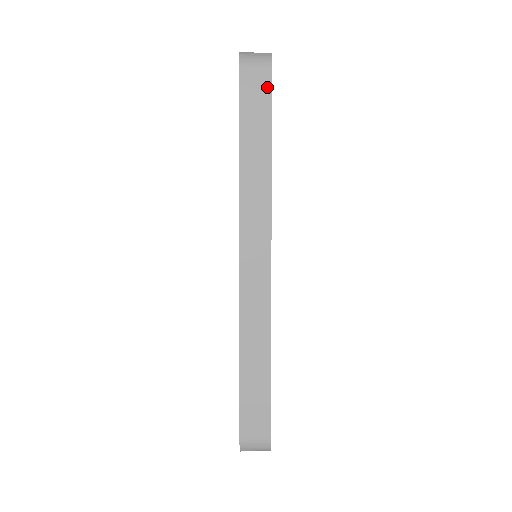
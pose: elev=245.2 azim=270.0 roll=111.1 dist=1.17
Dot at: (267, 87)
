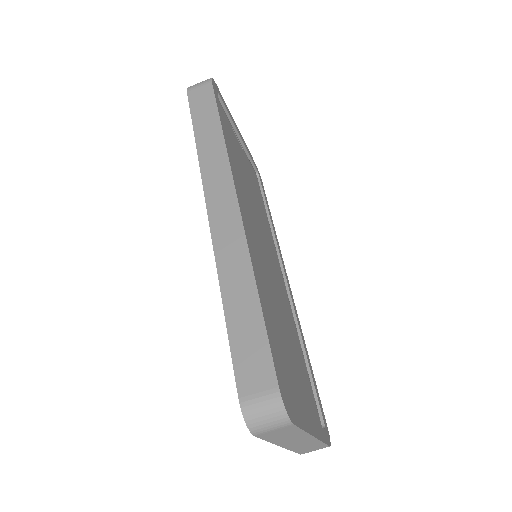
Dot at: (210, 92)
